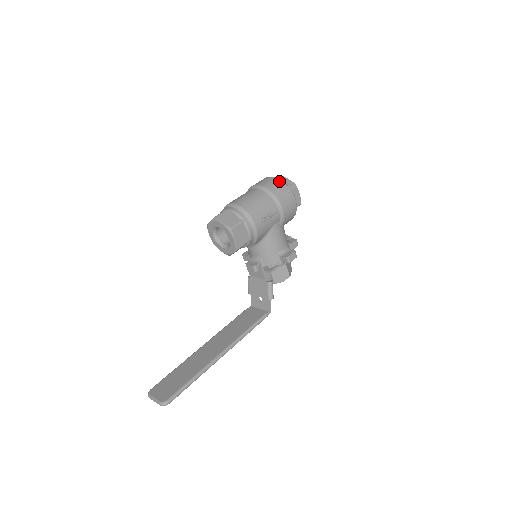
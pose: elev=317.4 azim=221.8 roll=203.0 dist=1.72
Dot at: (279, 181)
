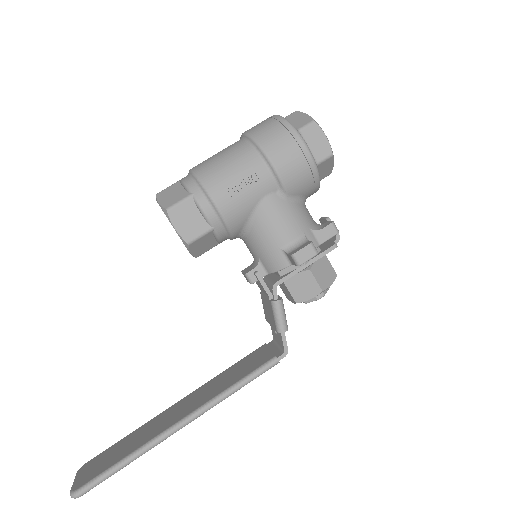
Dot at: (276, 118)
